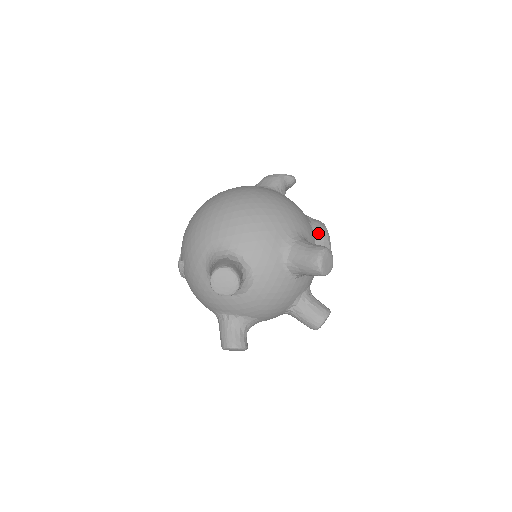
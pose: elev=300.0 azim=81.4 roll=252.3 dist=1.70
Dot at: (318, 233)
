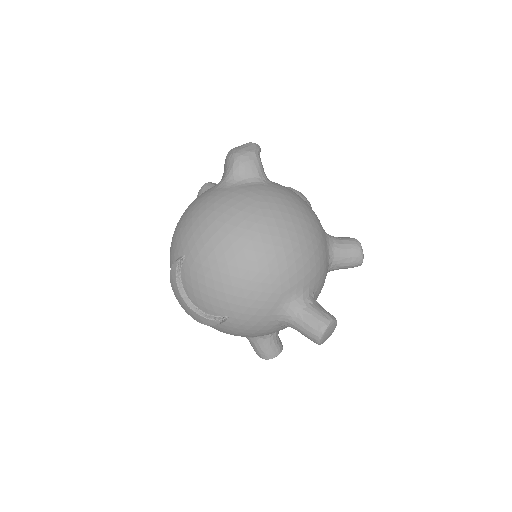
Dot at: occluded
